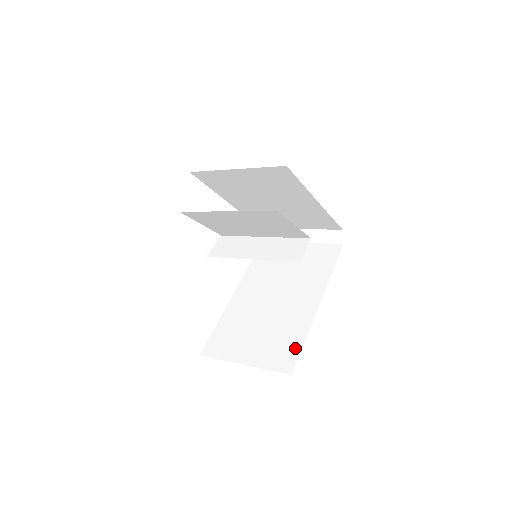
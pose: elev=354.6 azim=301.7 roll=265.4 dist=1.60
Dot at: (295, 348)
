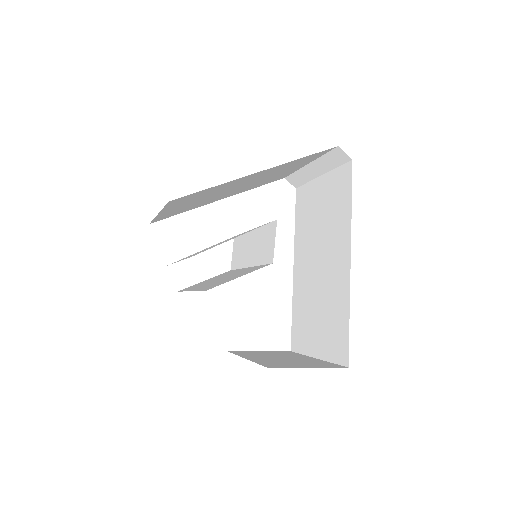
Dot at: (344, 331)
